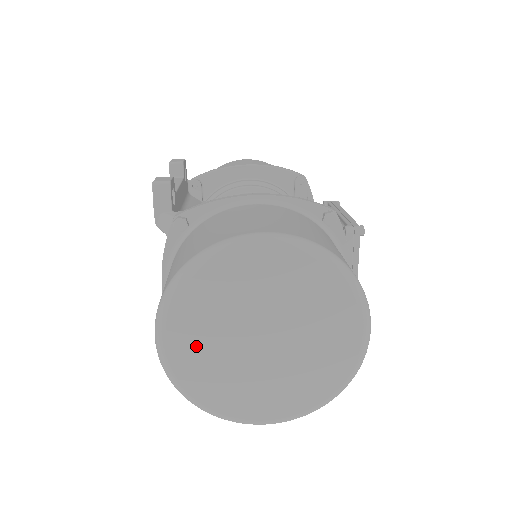
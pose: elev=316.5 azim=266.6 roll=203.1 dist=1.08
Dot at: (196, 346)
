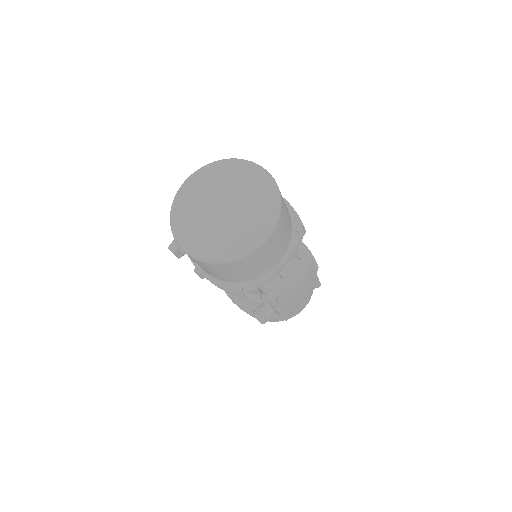
Dot at: (199, 187)
